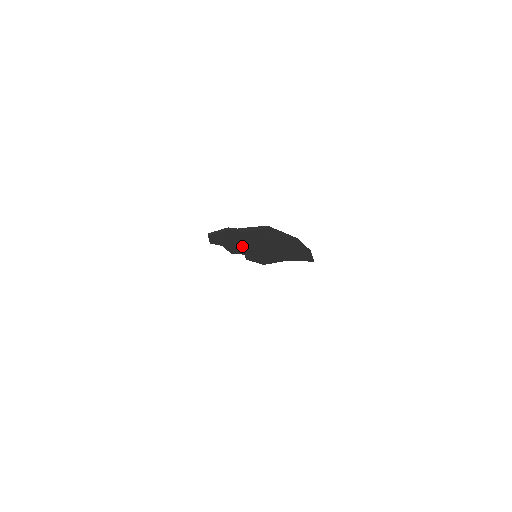
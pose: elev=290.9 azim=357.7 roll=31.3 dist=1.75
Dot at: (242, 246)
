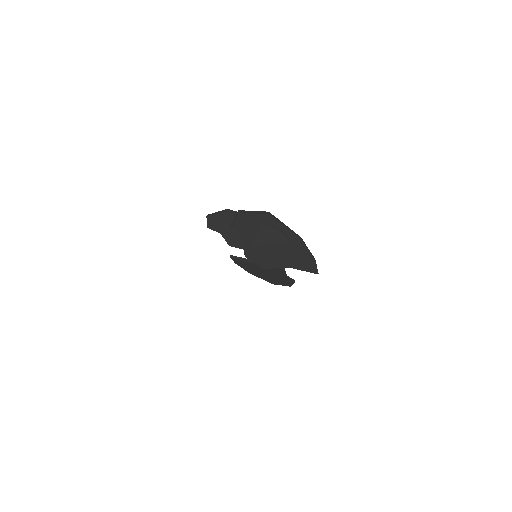
Dot at: (241, 235)
